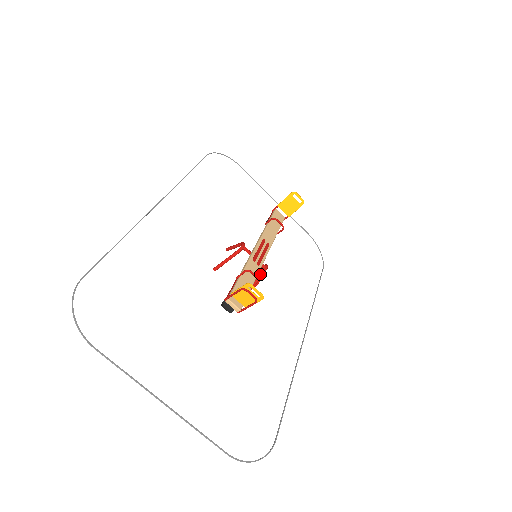
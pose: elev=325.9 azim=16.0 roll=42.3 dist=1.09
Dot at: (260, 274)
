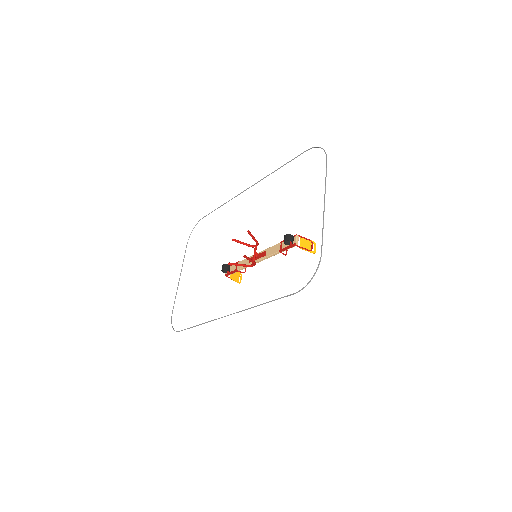
Dot at: (255, 262)
